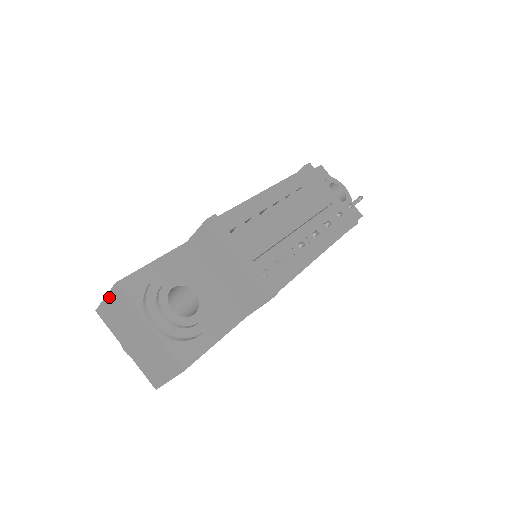
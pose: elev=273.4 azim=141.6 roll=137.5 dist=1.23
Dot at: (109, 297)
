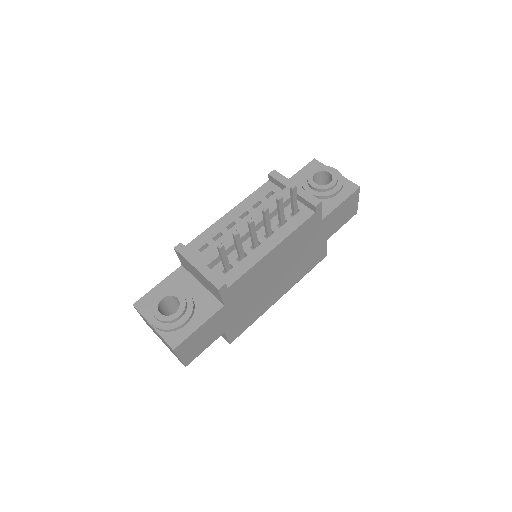
Dot at: occluded
